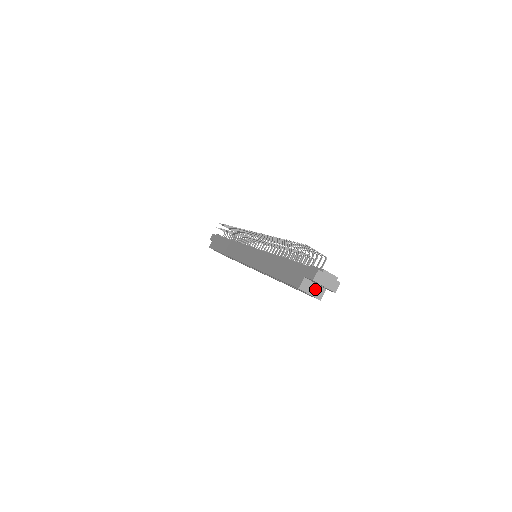
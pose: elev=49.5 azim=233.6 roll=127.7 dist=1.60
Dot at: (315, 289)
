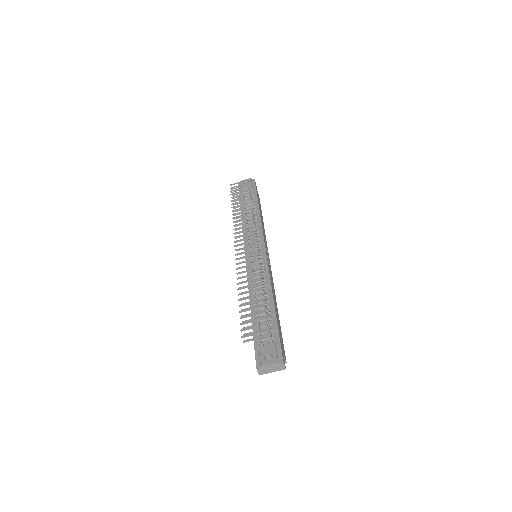
Dot at: occluded
